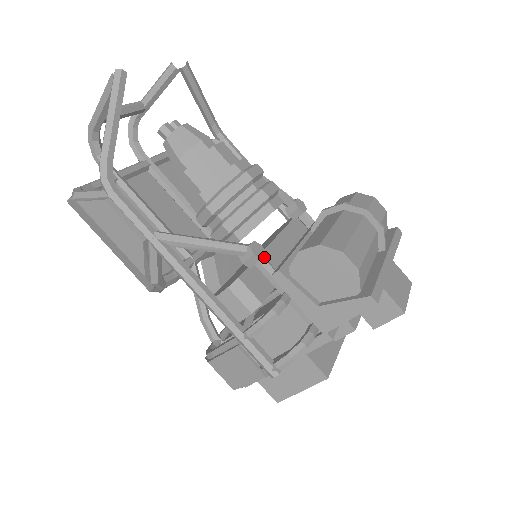
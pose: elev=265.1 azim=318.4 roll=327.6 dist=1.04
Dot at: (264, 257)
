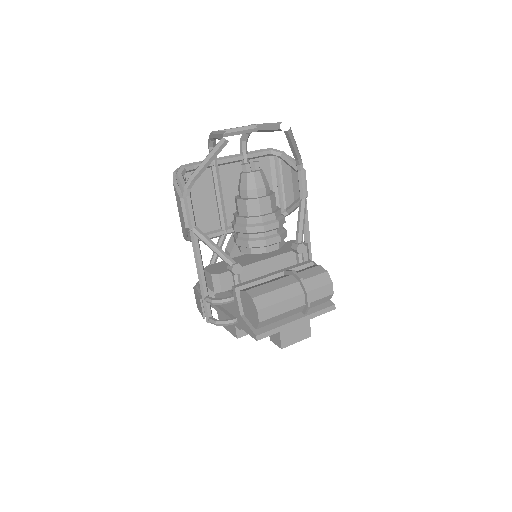
Dot at: (247, 268)
